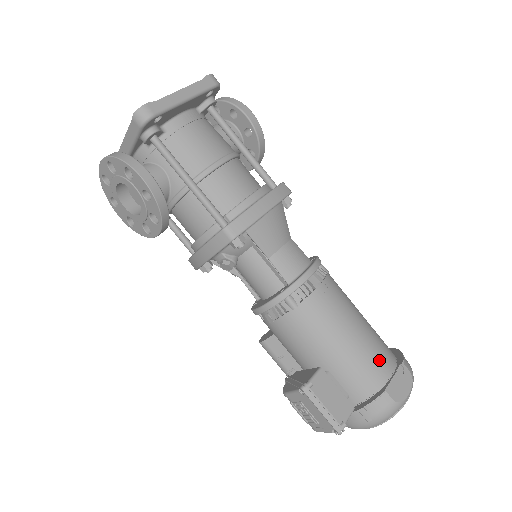
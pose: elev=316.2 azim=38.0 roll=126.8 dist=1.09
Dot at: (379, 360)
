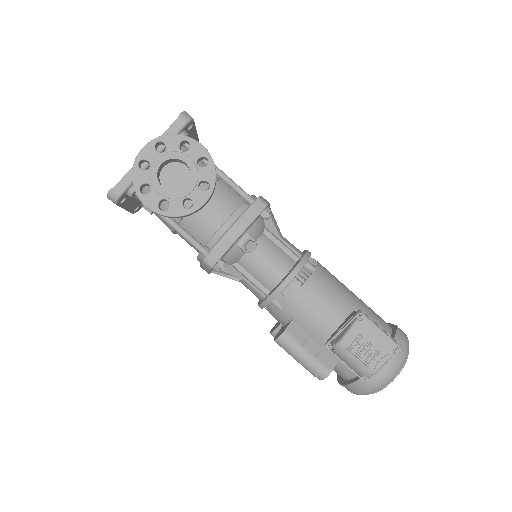
Dot at: occluded
